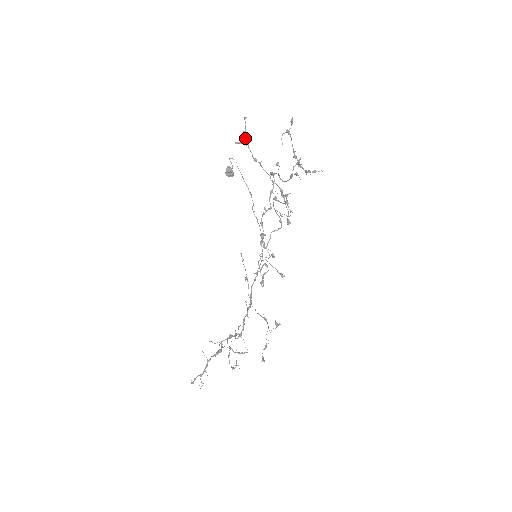
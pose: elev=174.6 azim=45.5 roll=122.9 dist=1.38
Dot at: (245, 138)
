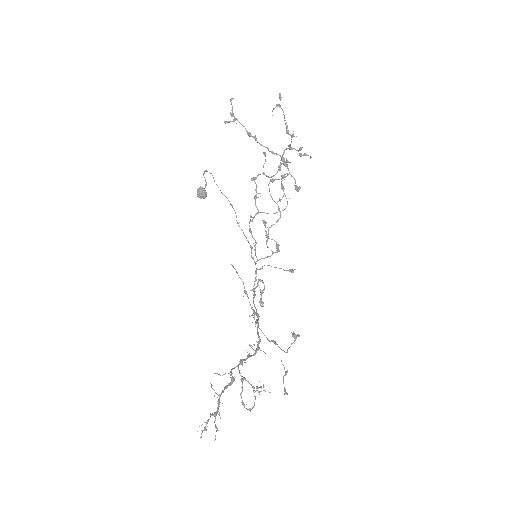
Dot at: (234, 117)
